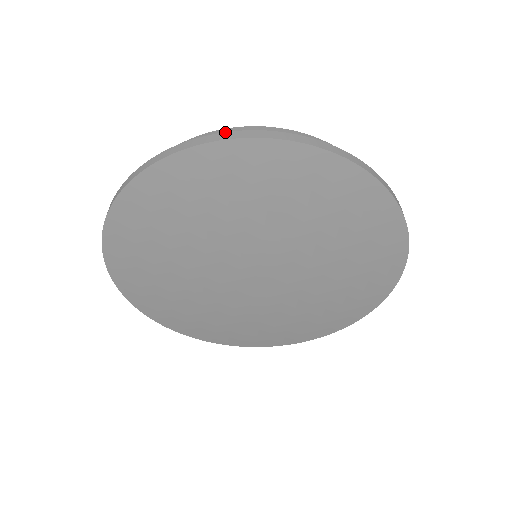
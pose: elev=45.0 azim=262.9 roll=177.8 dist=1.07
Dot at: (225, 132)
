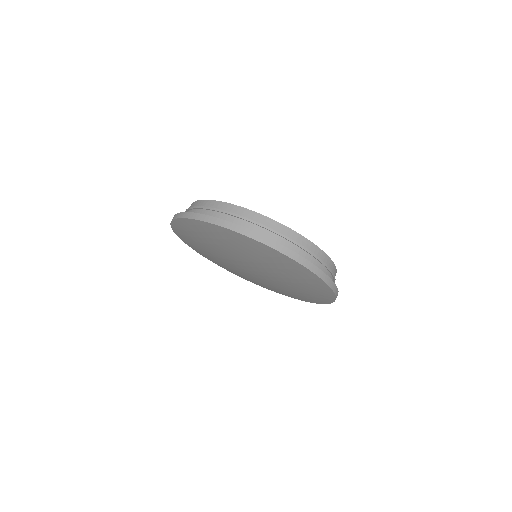
Dot at: (296, 253)
